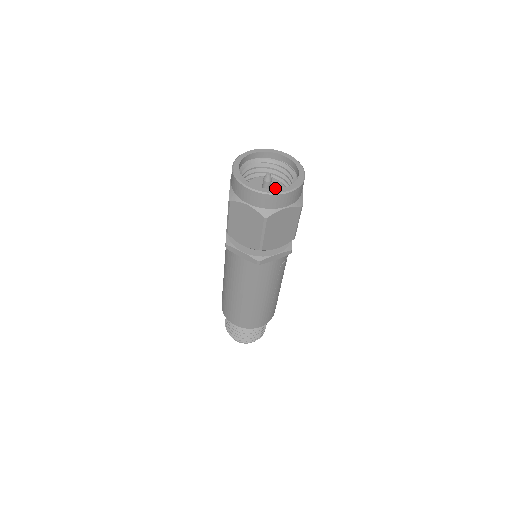
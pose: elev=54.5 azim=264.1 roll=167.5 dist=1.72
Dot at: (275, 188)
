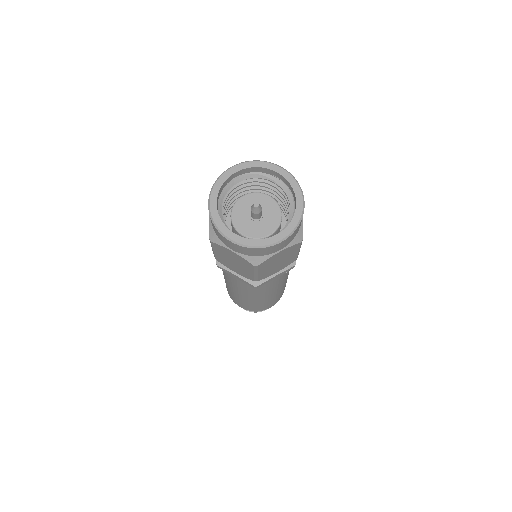
Dot at: (268, 213)
